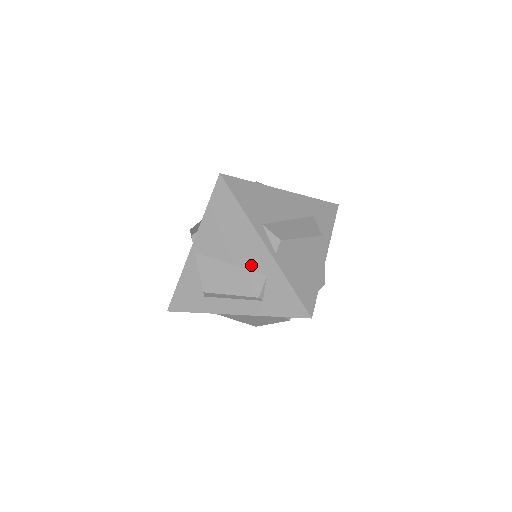
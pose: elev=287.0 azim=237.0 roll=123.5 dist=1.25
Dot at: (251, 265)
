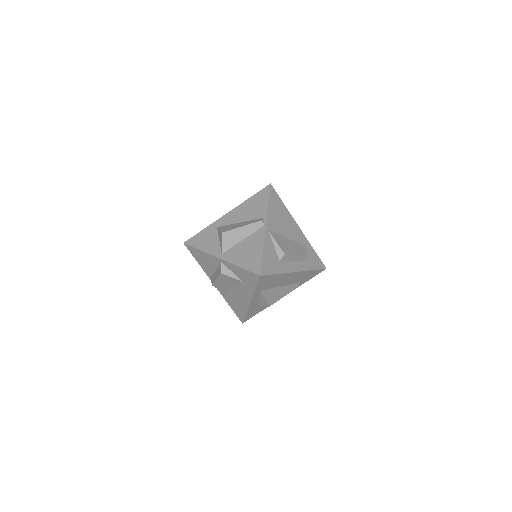
Dot at: (296, 239)
